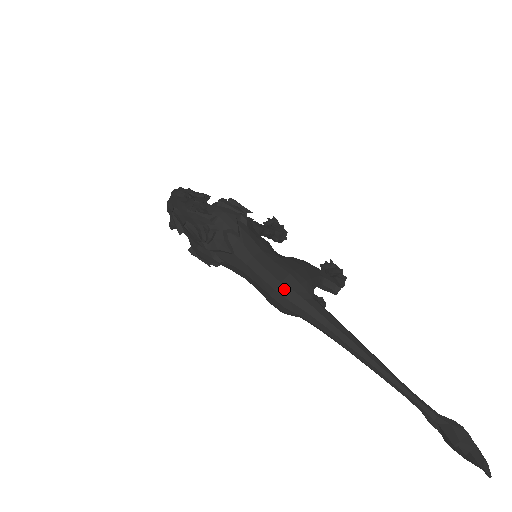
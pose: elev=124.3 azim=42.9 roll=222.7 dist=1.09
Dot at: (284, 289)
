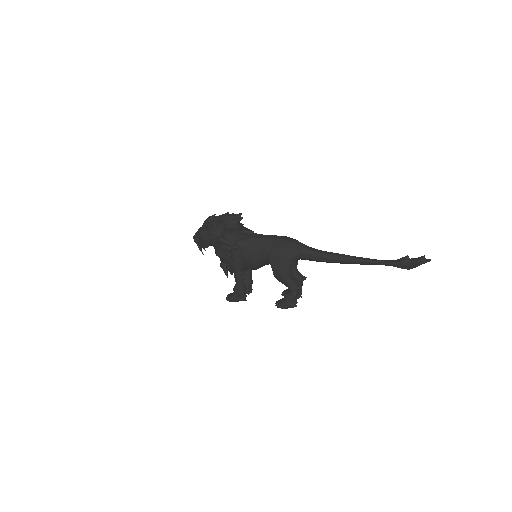
Dot at: (290, 238)
